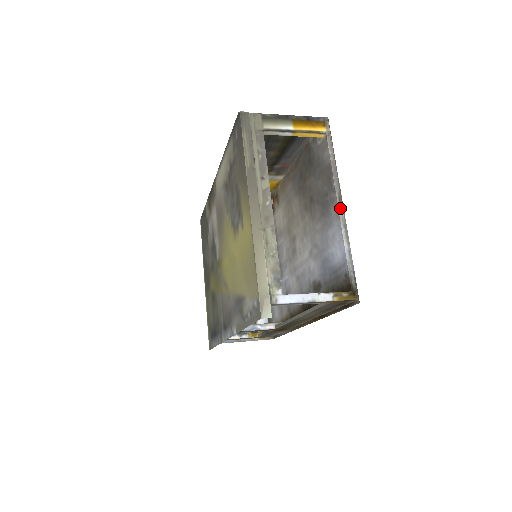
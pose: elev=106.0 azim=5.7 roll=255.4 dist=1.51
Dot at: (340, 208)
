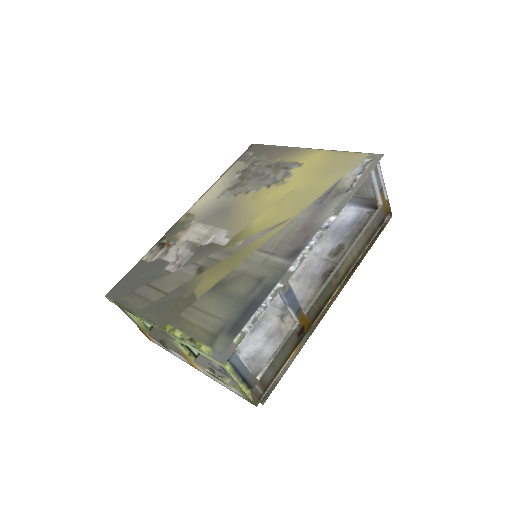
Dot at: occluded
